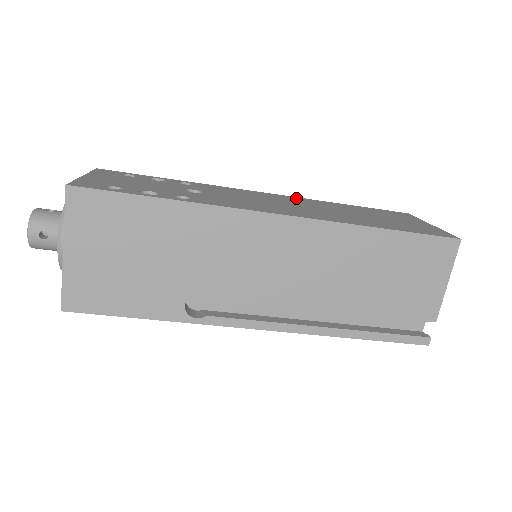
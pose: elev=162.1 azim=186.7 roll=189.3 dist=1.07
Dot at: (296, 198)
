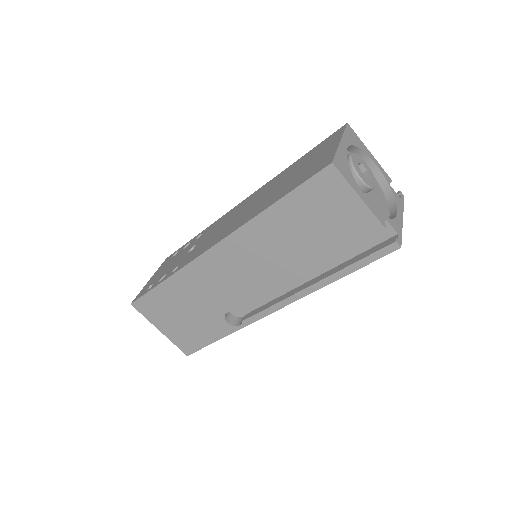
Dot at: (259, 190)
